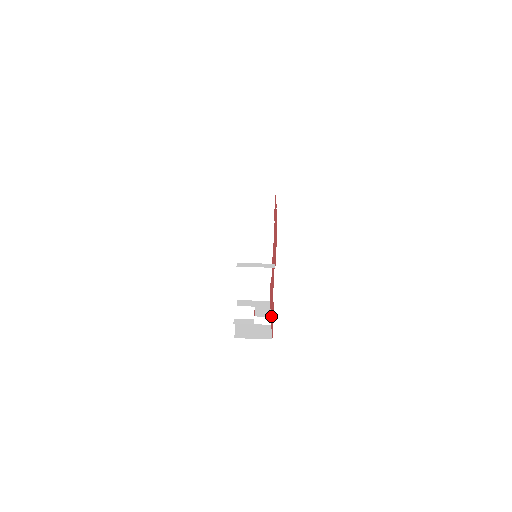
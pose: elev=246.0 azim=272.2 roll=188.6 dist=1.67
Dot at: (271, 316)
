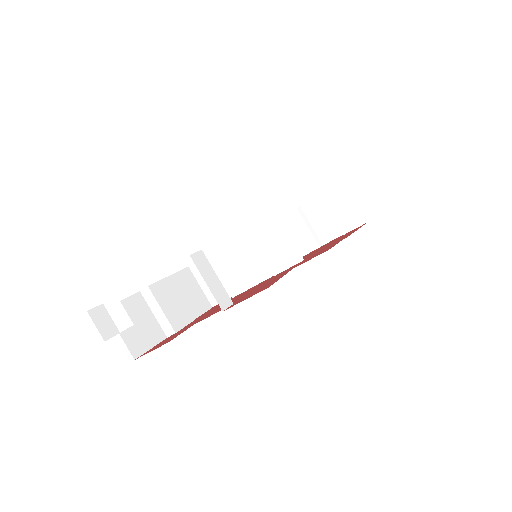
Dot at: (177, 332)
